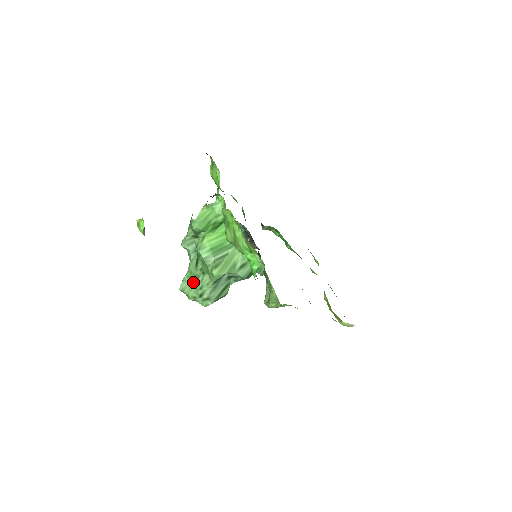
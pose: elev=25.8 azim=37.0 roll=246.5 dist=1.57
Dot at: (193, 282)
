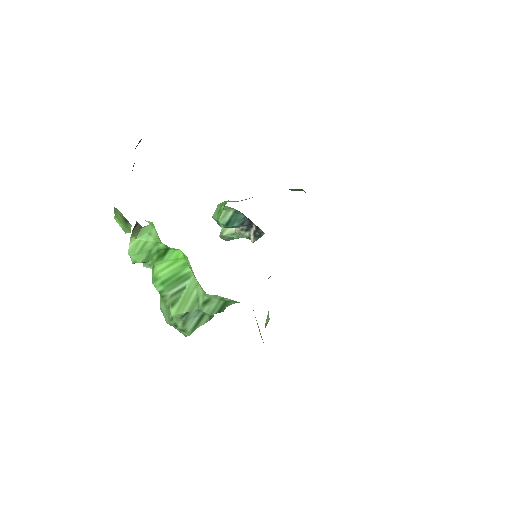
Dot at: (167, 308)
